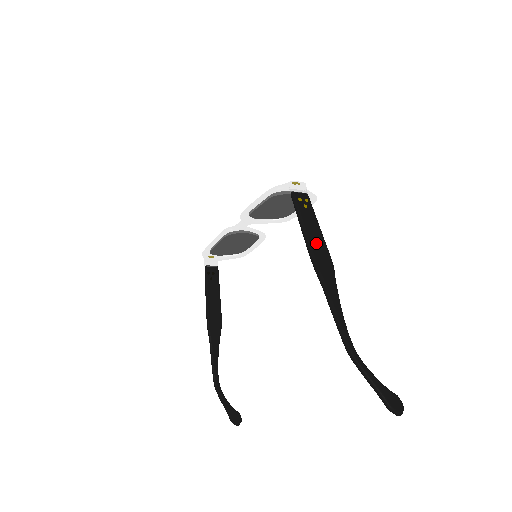
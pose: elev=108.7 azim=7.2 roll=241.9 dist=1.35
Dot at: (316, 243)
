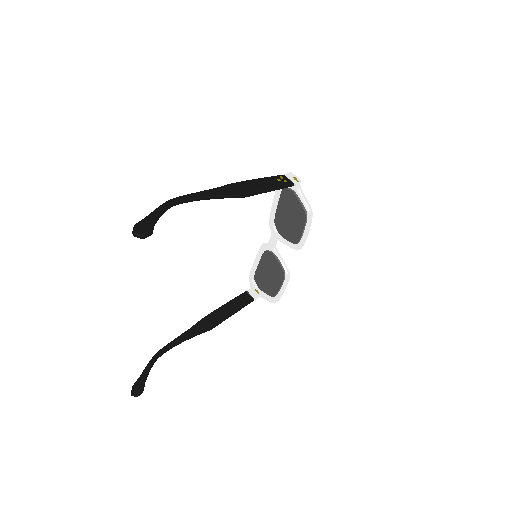
Dot at: (252, 184)
